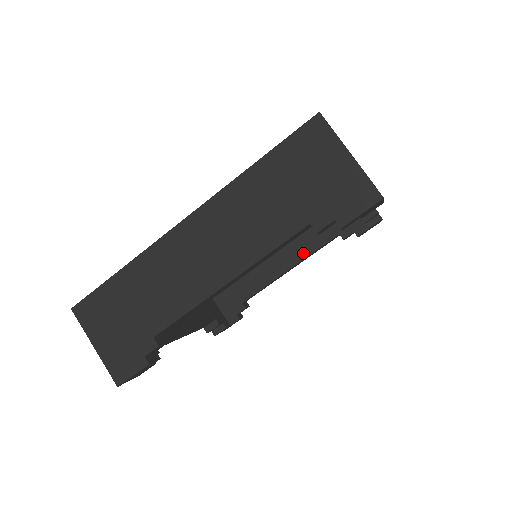
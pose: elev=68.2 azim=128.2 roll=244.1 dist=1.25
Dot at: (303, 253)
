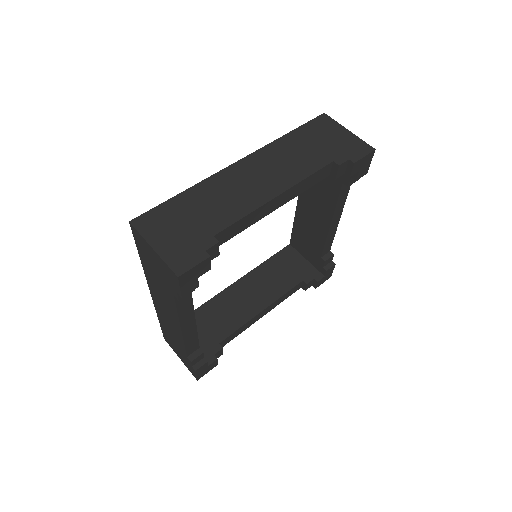
Dot at: (330, 208)
